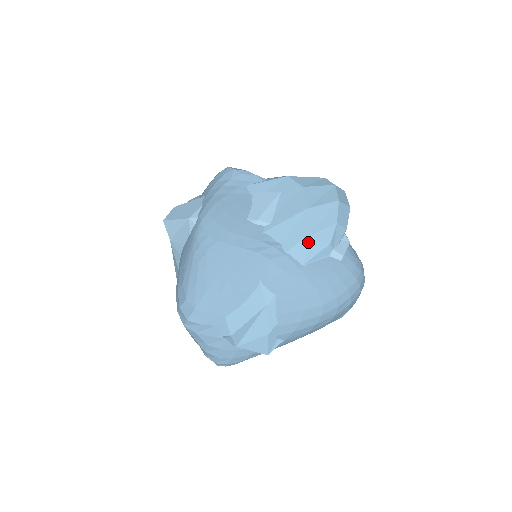
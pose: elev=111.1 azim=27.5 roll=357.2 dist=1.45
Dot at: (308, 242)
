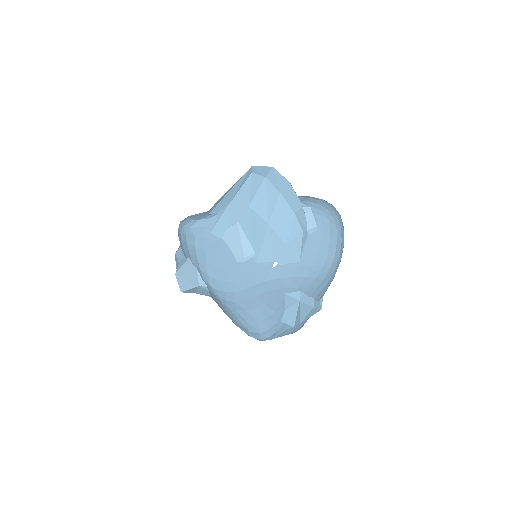
Dot at: (290, 246)
